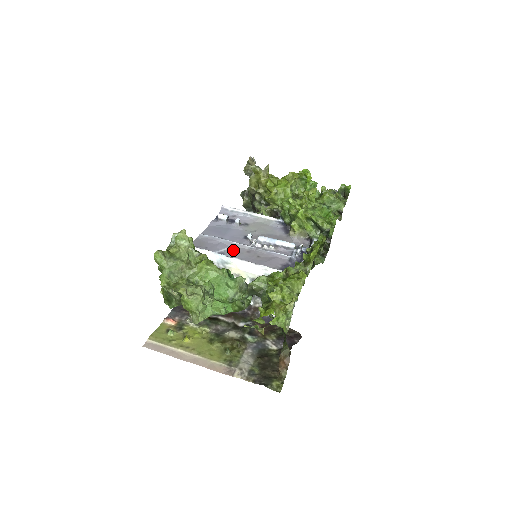
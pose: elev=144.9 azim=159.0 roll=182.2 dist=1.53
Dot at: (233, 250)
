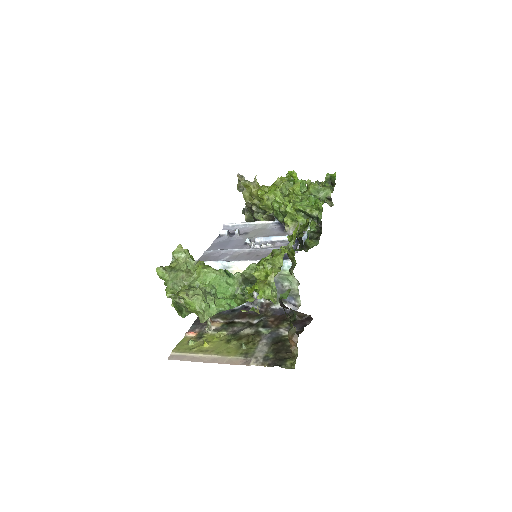
Dot at: (234, 256)
